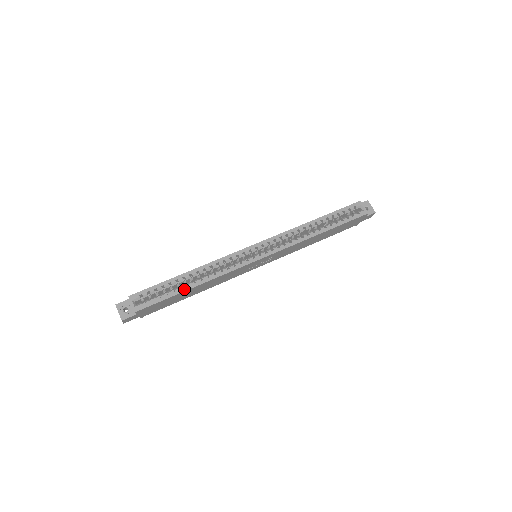
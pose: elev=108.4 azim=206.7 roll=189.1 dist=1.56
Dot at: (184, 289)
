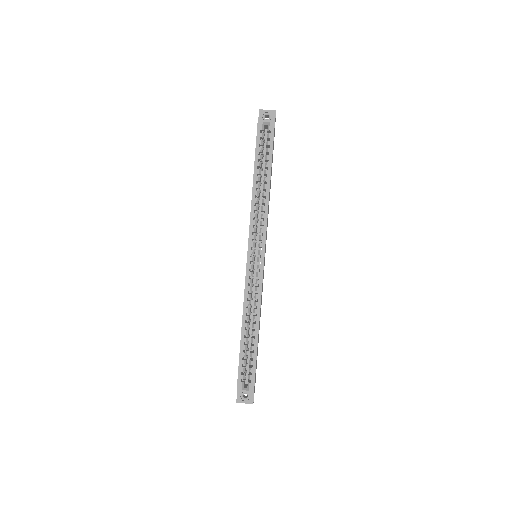
Dot at: (256, 342)
